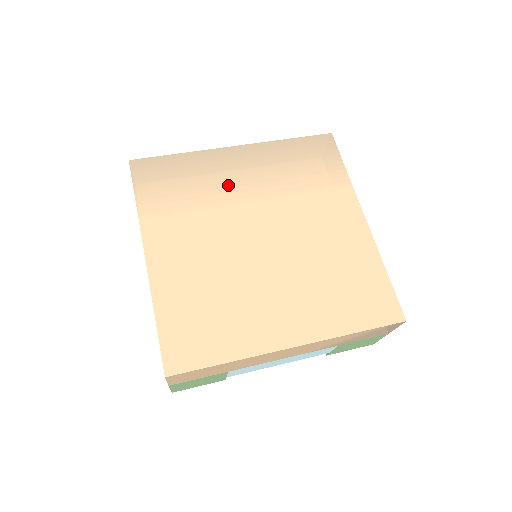
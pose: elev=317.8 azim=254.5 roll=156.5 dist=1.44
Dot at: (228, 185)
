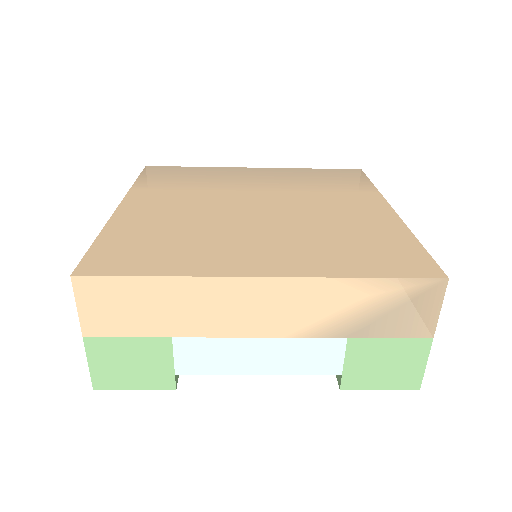
Dot at: (236, 182)
